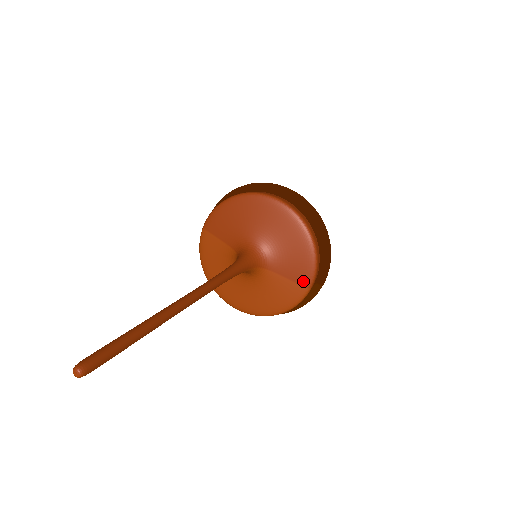
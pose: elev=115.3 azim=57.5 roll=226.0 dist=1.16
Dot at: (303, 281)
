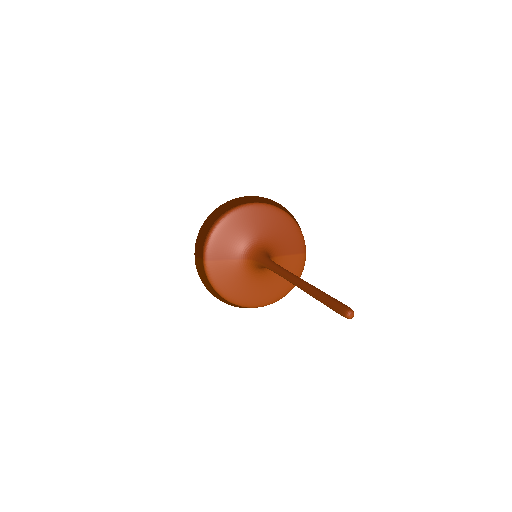
Dot at: (300, 250)
